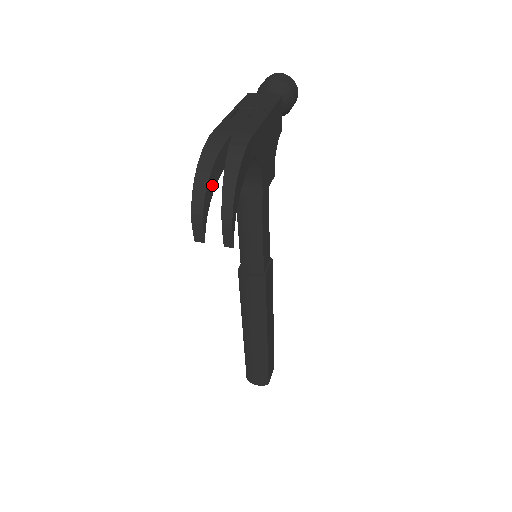
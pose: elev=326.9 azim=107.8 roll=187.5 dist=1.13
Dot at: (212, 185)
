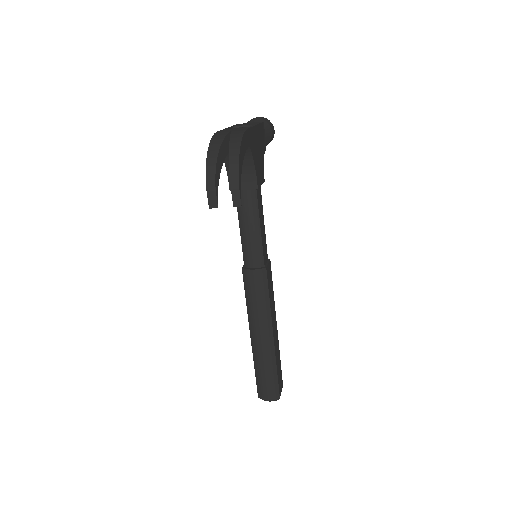
Dot at: (220, 162)
